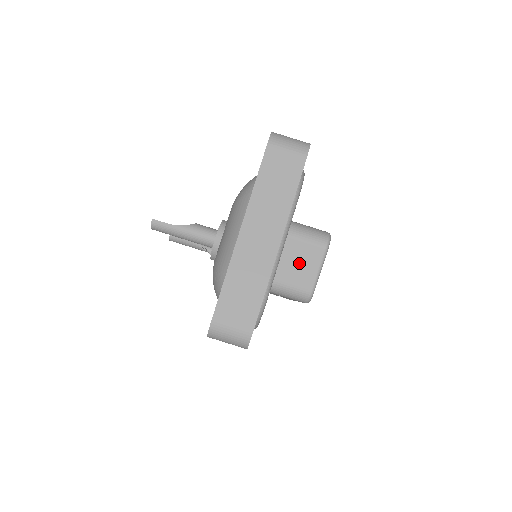
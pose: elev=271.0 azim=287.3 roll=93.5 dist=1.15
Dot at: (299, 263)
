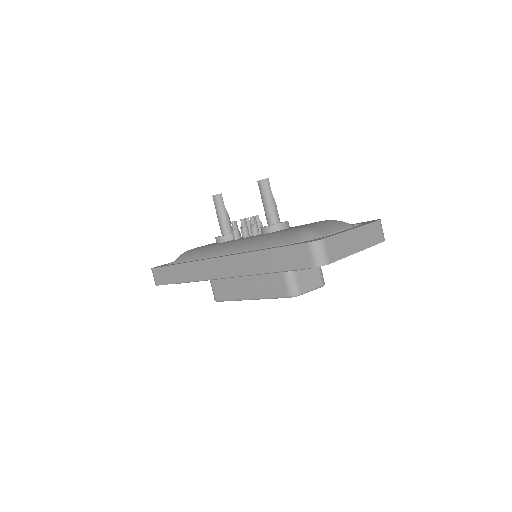
Dot at: (309, 276)
